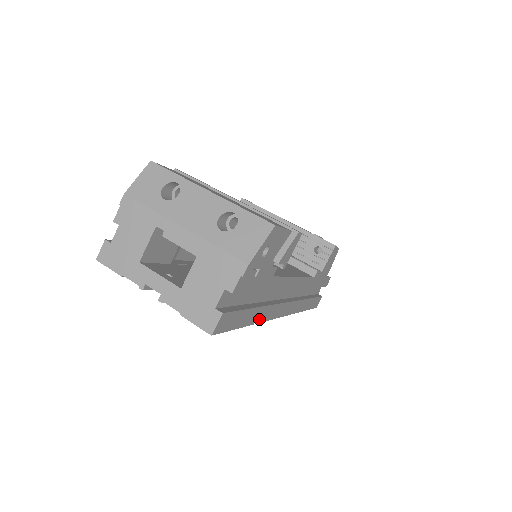
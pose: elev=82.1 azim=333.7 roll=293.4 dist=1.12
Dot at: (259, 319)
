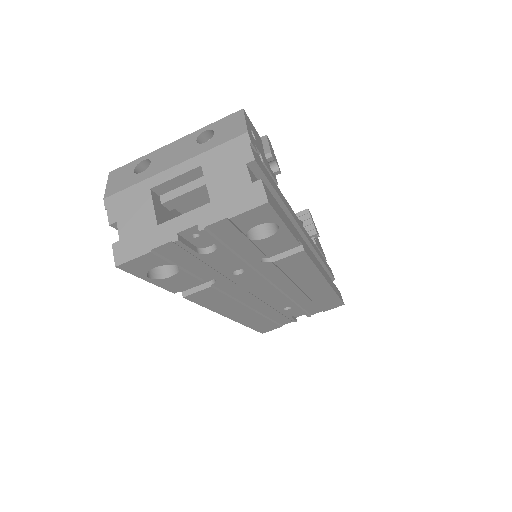
Dot at: (301, 248)
